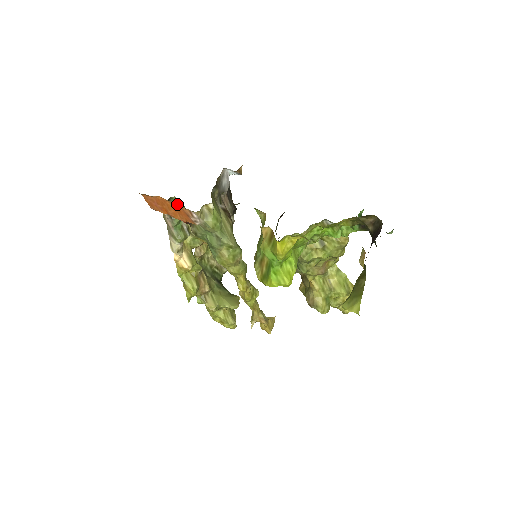
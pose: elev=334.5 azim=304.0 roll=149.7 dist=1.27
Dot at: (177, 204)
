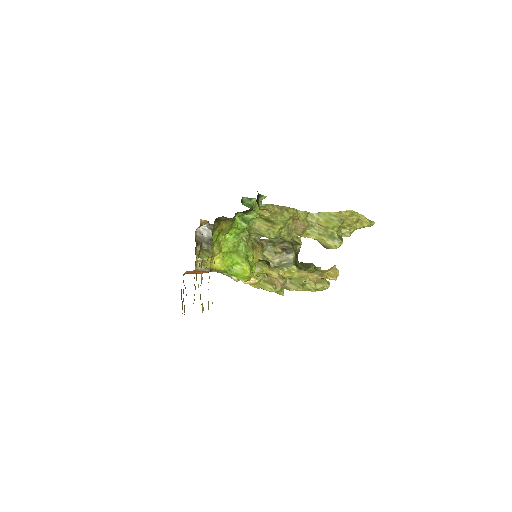
Dot at: occluded
